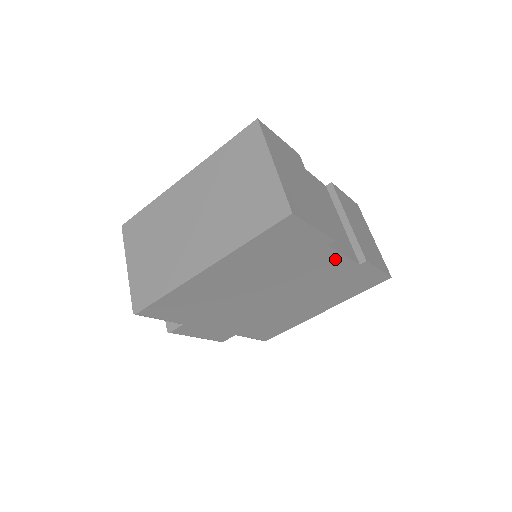
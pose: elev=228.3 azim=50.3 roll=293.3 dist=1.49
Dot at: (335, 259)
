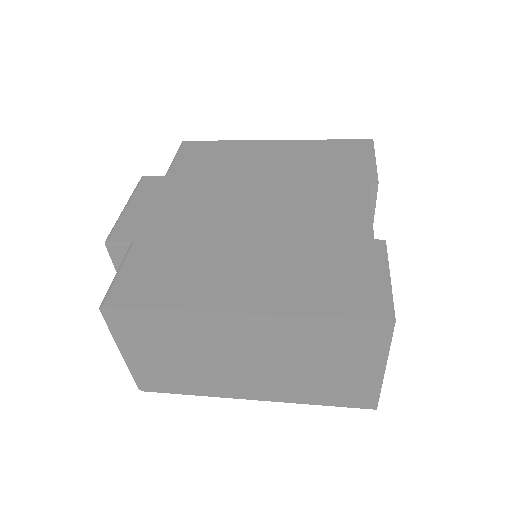
Dot at: occluded
